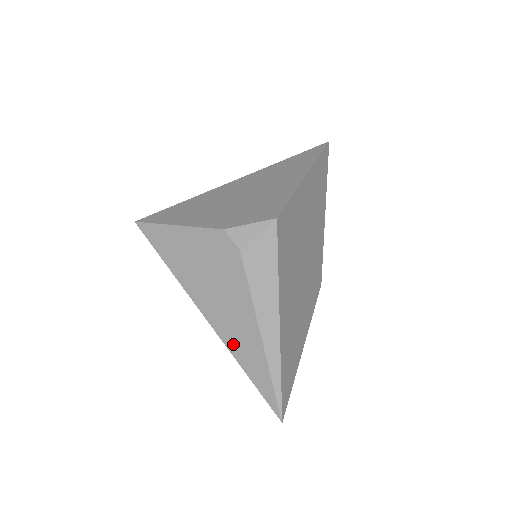
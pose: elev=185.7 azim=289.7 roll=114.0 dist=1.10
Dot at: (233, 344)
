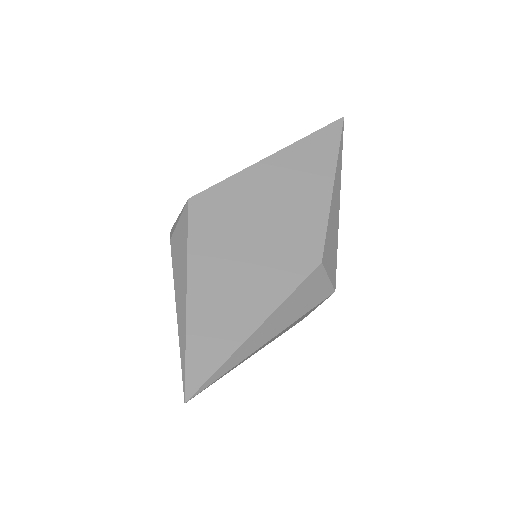
Dot at: occluded
